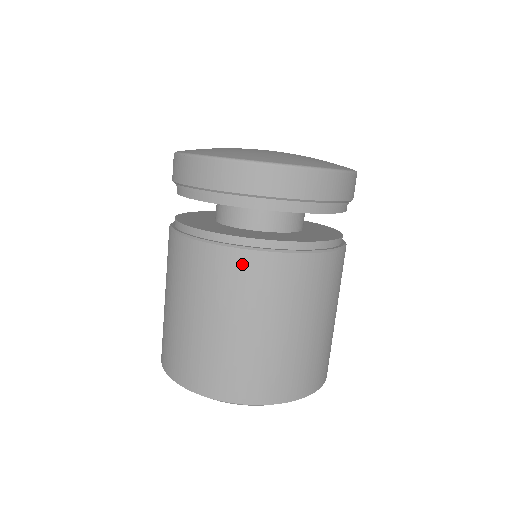
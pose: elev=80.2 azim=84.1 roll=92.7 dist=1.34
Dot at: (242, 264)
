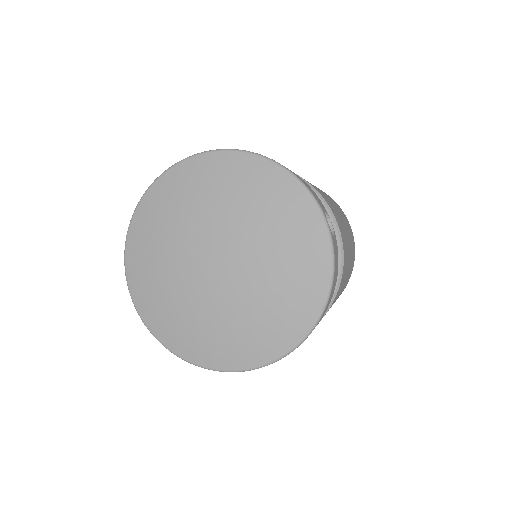
Dot at: occluded
